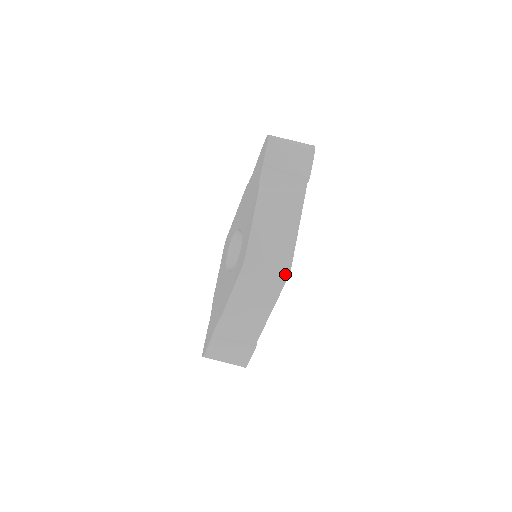
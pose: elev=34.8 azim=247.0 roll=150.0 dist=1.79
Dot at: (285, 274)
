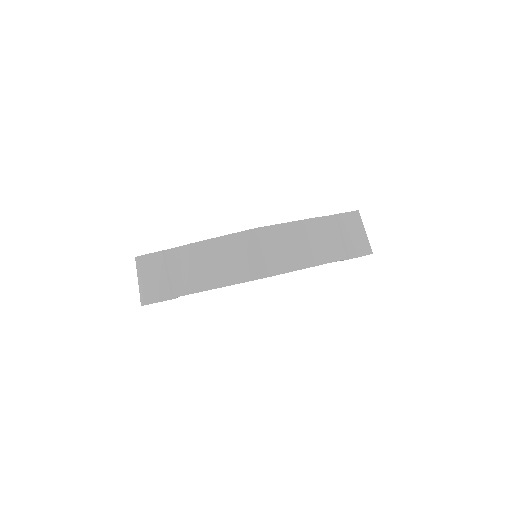
Dot at: (264, 273)
